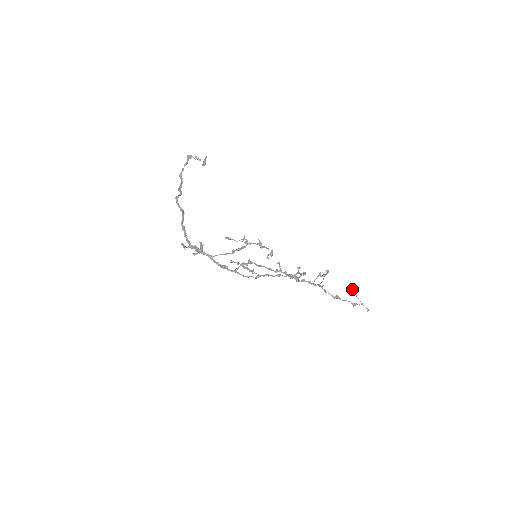
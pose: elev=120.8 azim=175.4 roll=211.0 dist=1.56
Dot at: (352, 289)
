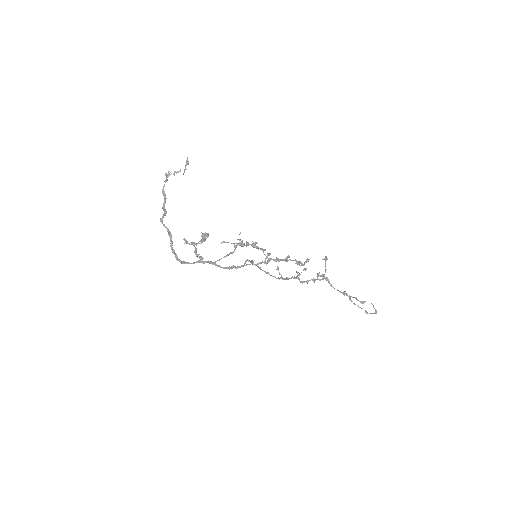
Dot at: (350, 299)
